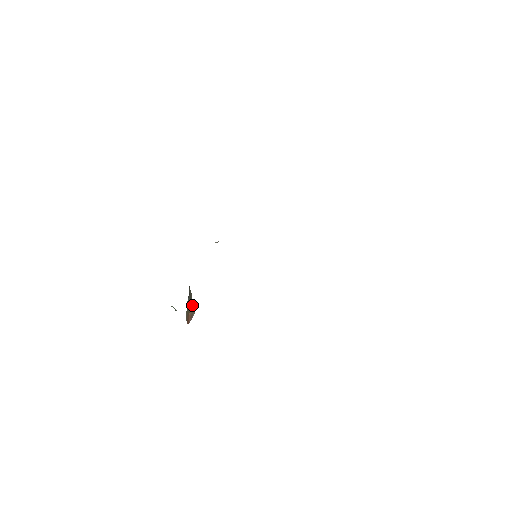
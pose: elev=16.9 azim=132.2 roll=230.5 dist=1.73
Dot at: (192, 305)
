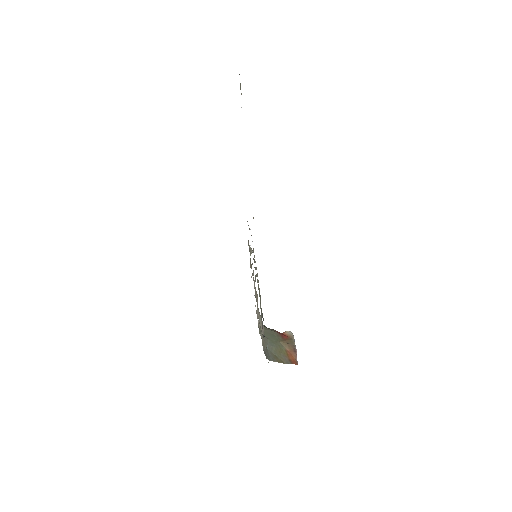
Dot at: (283, 339)
